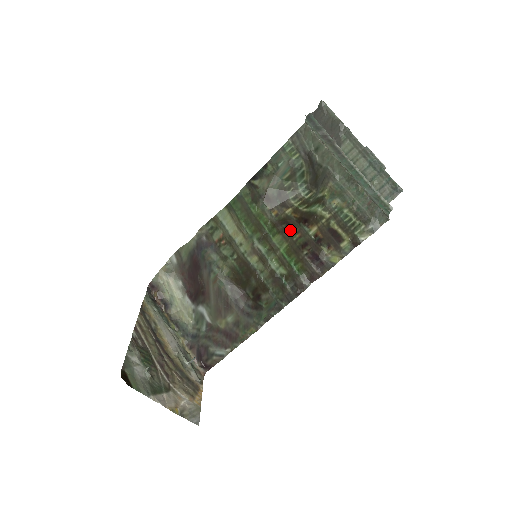
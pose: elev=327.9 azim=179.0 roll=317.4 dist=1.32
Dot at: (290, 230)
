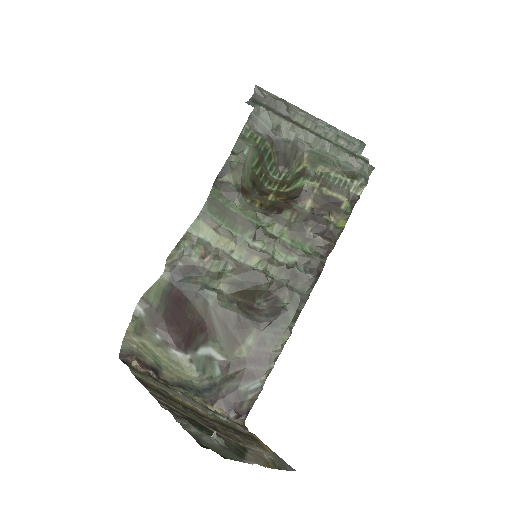
Dot at: (284, 213)
